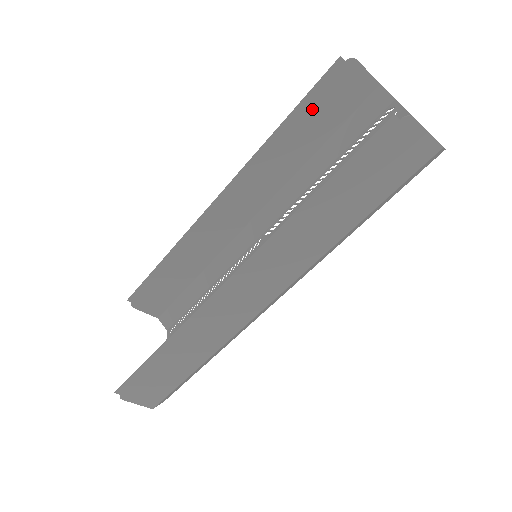
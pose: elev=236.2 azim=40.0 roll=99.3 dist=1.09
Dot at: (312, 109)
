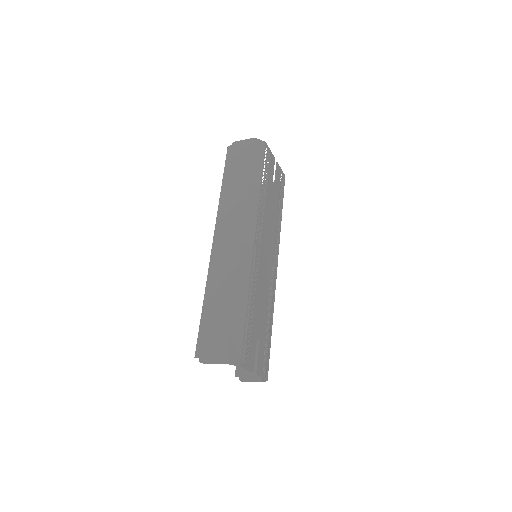
Dot at: occluded
